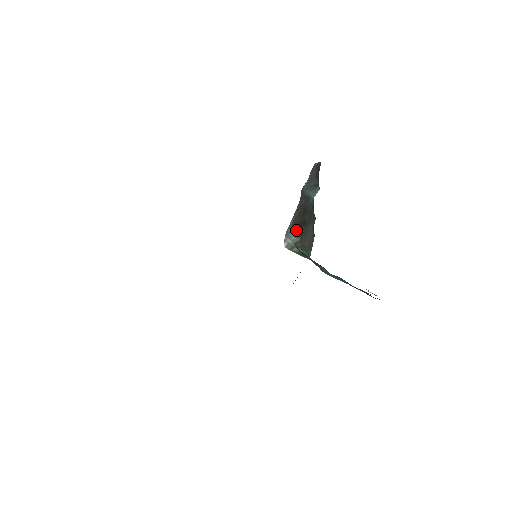
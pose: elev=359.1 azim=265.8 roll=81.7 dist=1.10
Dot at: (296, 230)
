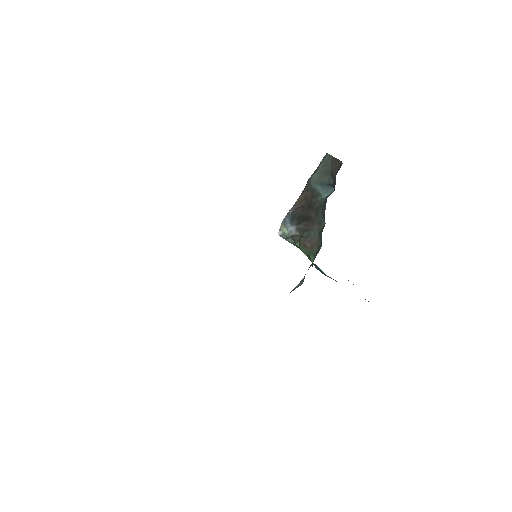
Dot at: (296, 222)
